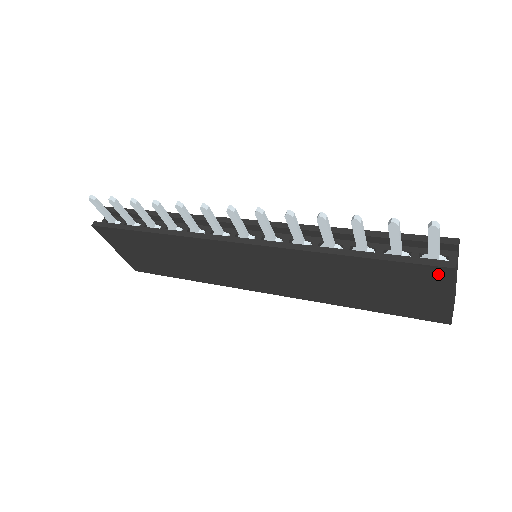
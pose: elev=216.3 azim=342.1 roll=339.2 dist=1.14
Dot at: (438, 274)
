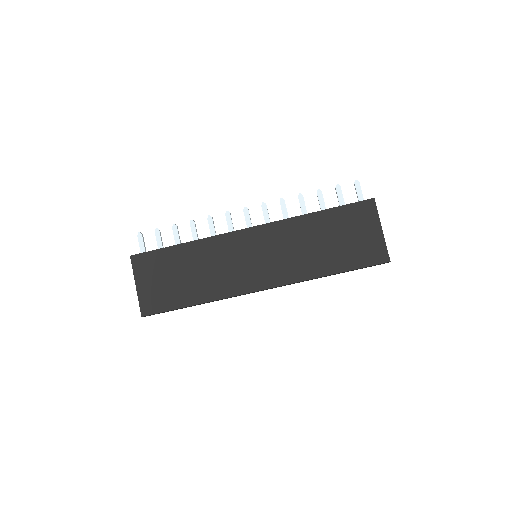
Dot at: (368, 207)
